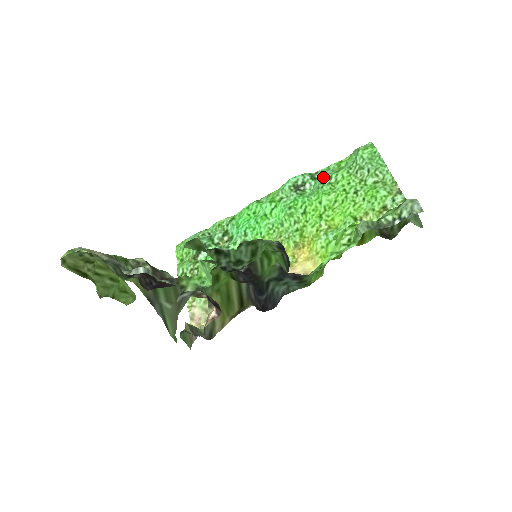
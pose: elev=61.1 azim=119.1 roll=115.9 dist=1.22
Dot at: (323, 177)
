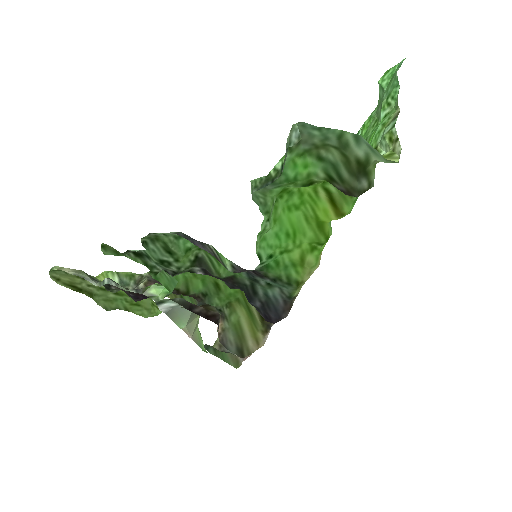
Dot at: occluded
